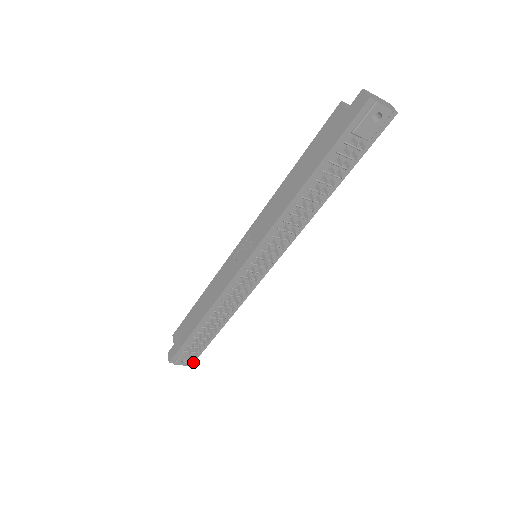
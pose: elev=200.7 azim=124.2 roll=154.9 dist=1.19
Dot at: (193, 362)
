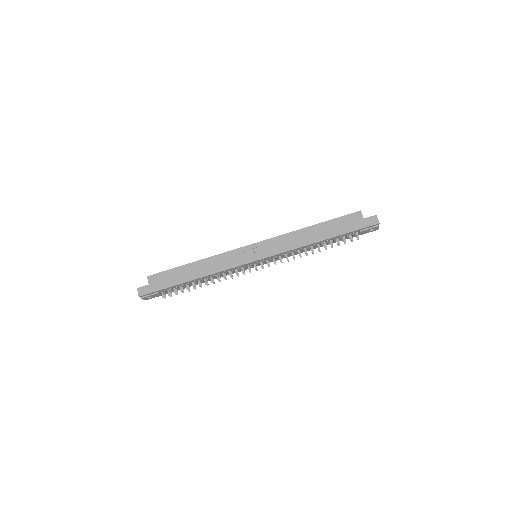
Dot at: occluded
